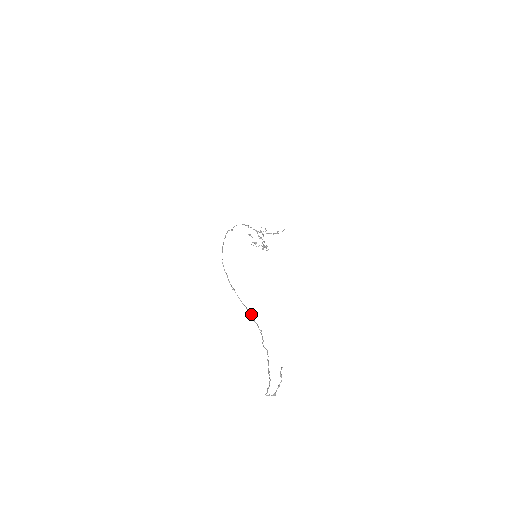
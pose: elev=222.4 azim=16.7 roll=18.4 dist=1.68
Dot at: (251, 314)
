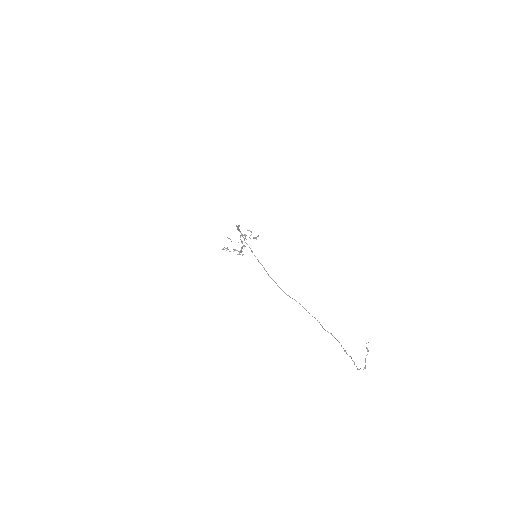
Dot at: (299, 303)
